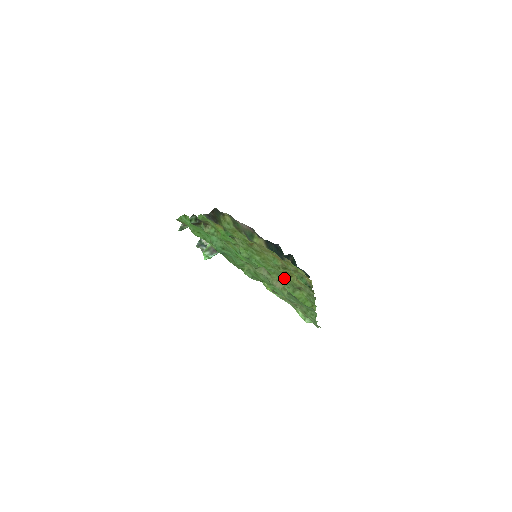
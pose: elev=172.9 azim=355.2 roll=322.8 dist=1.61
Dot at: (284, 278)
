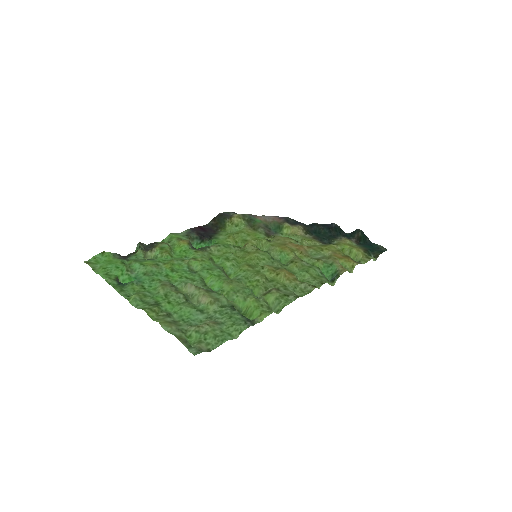
Dot at: (255, 281)
